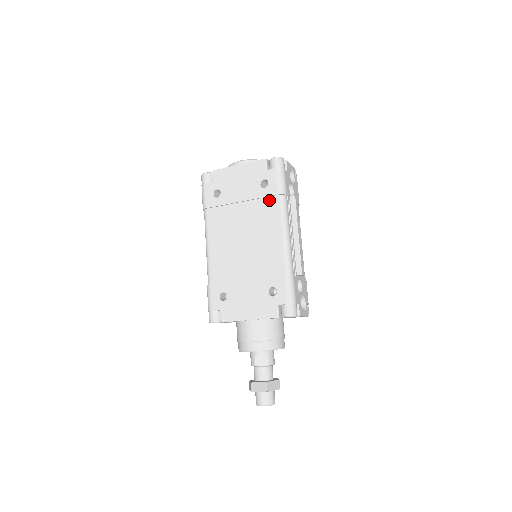
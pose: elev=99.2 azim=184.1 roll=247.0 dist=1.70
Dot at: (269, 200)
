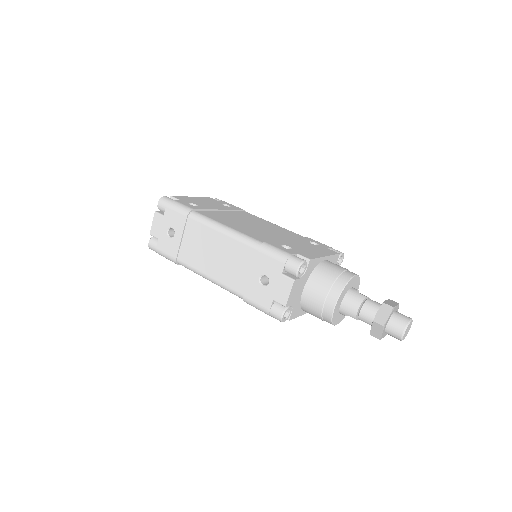
Dot at: (241, 212)
